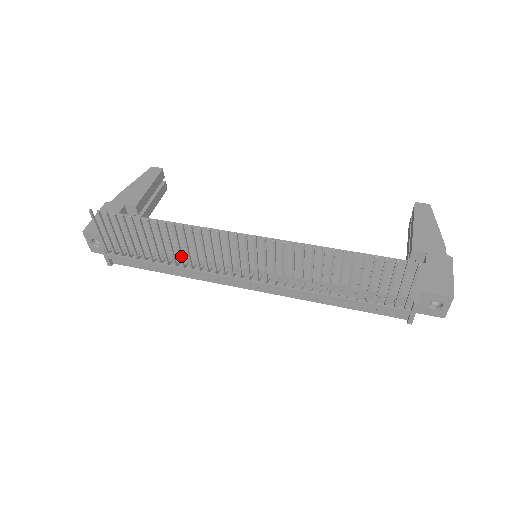
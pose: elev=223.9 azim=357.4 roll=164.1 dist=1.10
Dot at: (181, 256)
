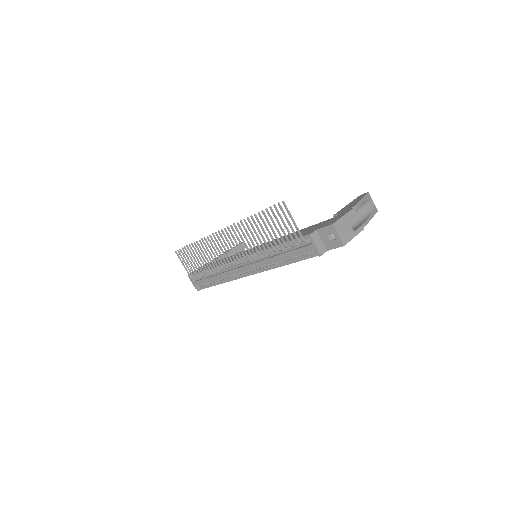
Dot at: (211, 262)
